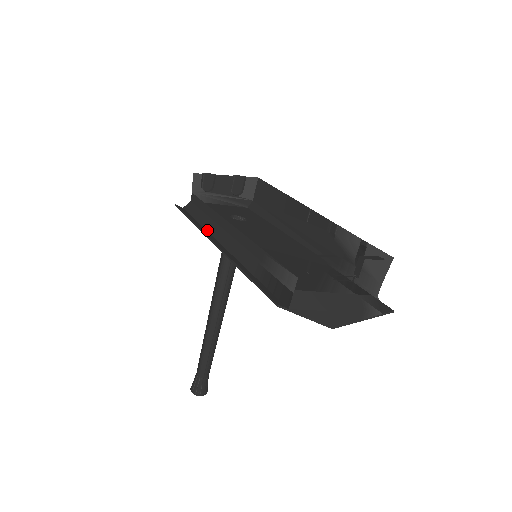
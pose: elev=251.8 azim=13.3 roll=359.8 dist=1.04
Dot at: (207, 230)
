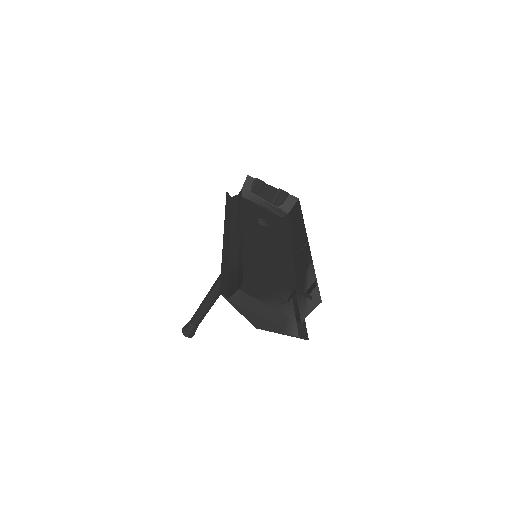
Dot at: (231, 221)
